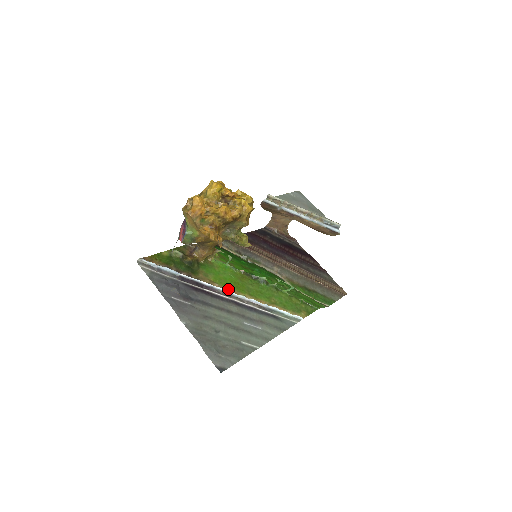
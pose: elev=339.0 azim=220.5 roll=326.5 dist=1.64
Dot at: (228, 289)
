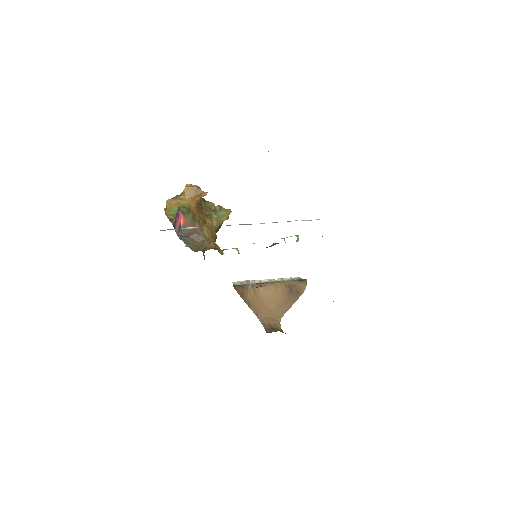
Dot at: occluded
